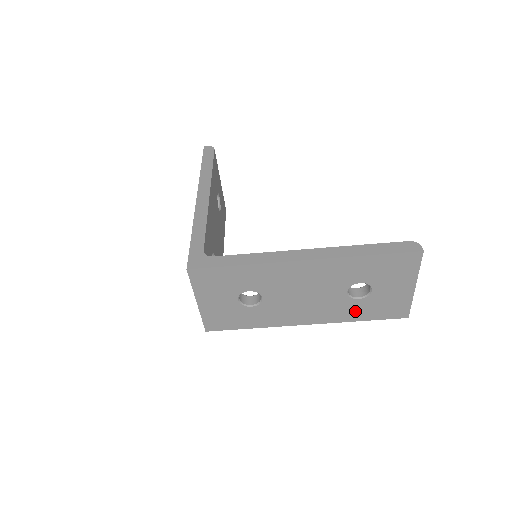
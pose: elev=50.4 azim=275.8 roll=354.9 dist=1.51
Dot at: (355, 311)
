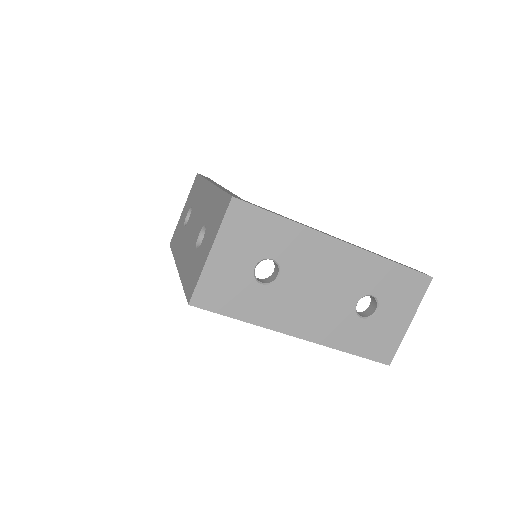
Dot at: (351, 335)
